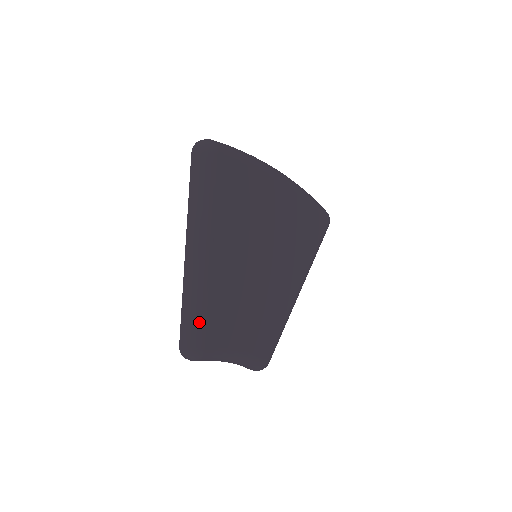
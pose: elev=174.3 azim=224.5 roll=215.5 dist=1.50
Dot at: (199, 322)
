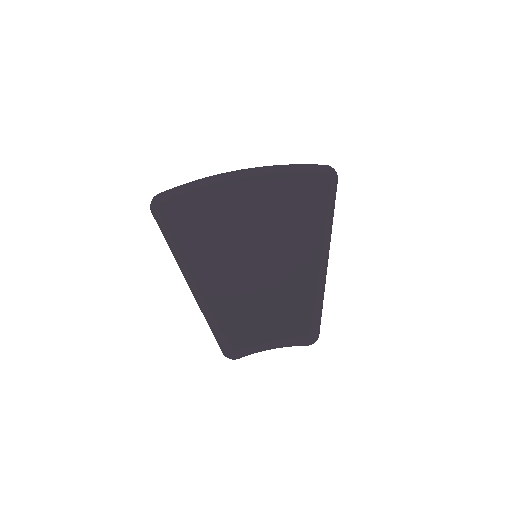
Dot at: (218, 335)
